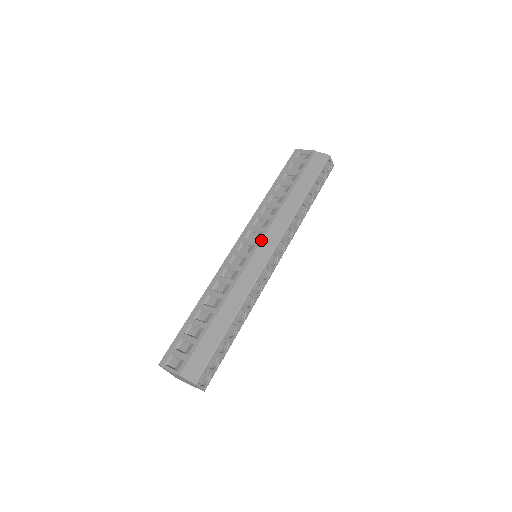
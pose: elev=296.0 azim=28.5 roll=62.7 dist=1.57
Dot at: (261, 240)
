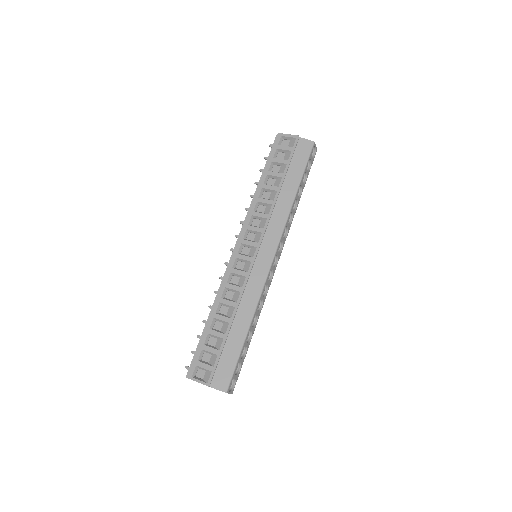
Dot at: (261, 243)
